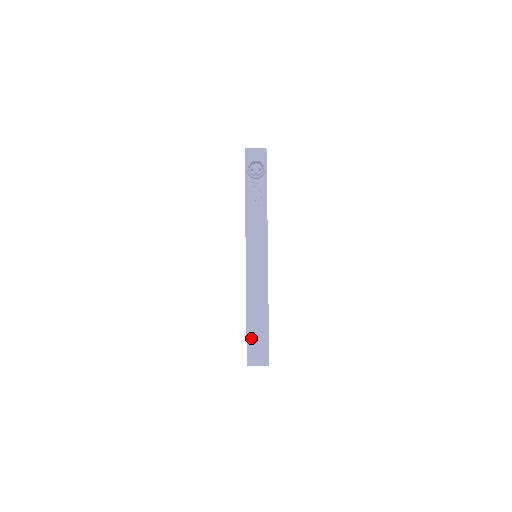
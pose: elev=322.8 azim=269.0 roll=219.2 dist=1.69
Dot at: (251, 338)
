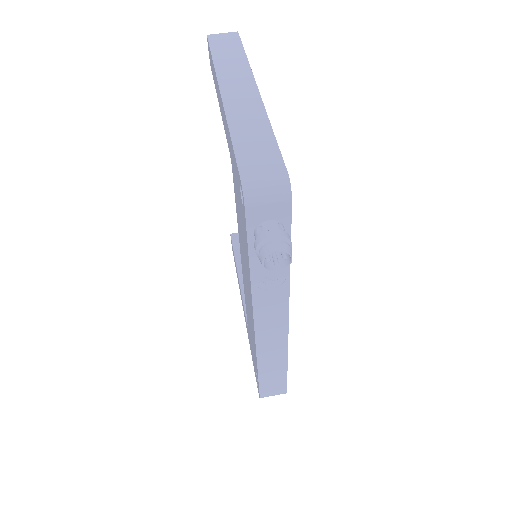
Dot at: (265, 385)
